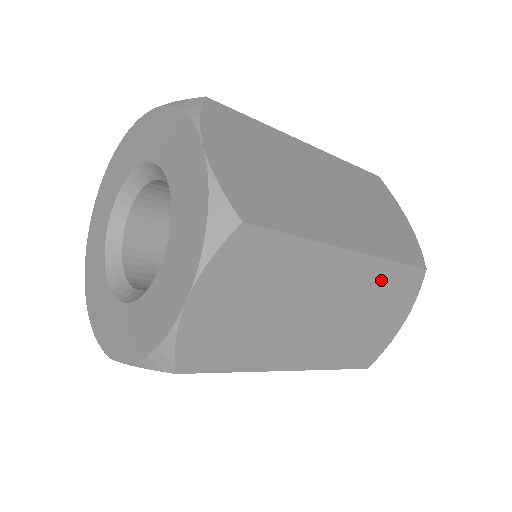
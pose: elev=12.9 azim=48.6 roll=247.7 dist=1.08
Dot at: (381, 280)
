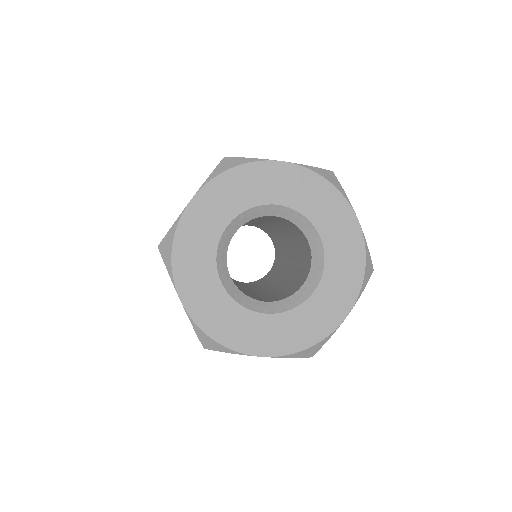
Dot at: occluded
